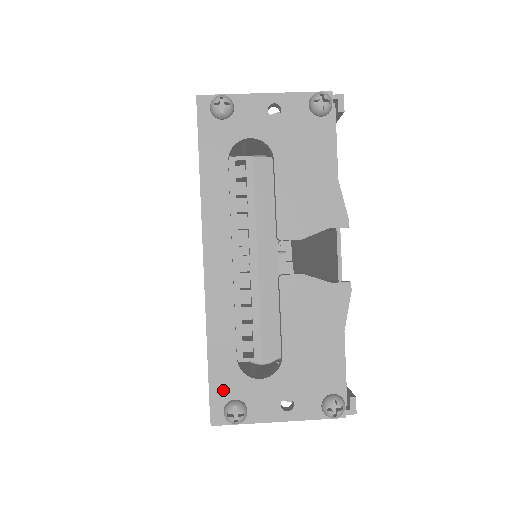
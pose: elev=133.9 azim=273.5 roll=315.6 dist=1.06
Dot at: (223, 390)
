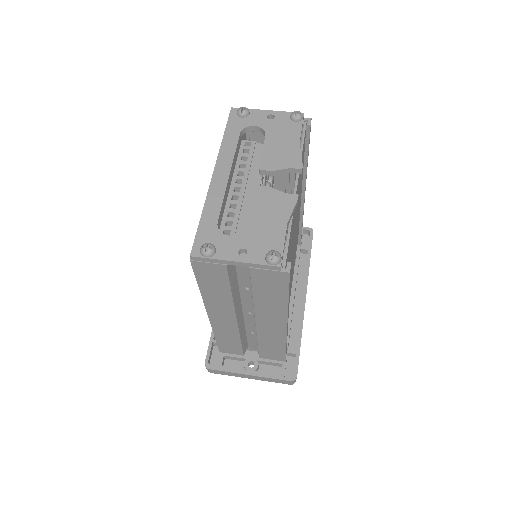
Dot at: (204, 238)
